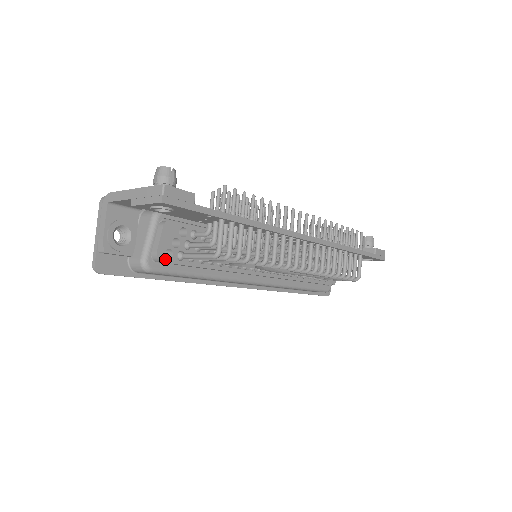
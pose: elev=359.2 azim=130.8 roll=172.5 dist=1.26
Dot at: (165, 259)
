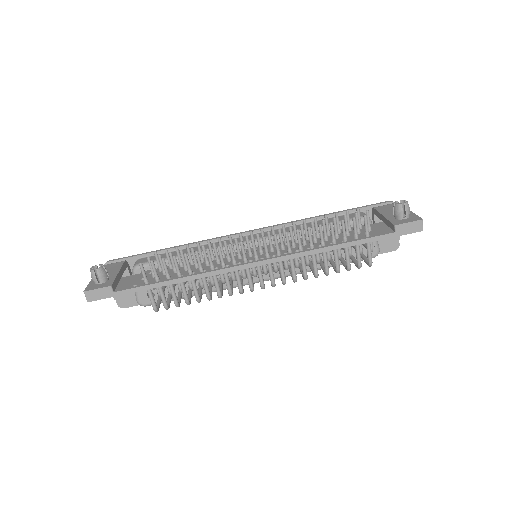
Dot at: (149, 299)
